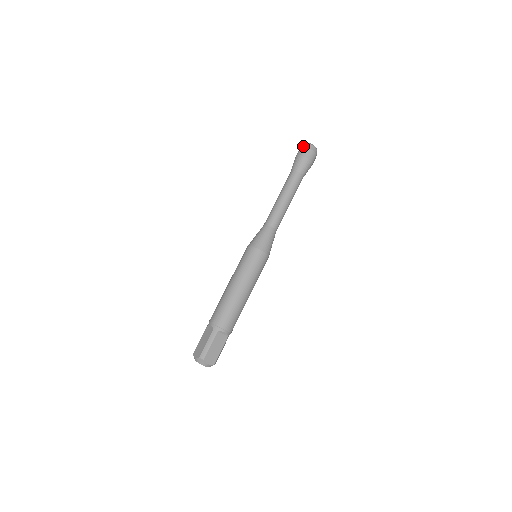
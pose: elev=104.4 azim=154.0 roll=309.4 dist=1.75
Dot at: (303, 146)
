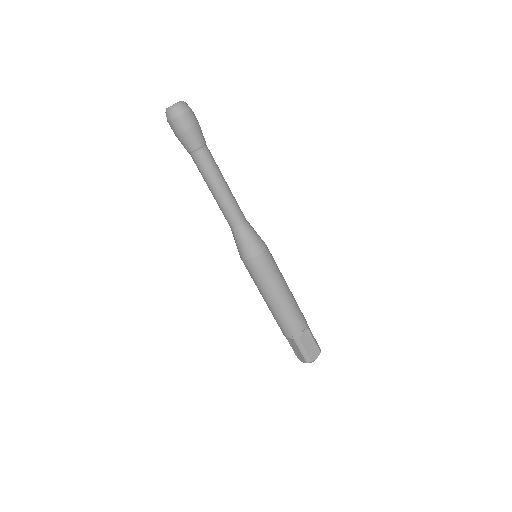
Dot at: (168, 120)
